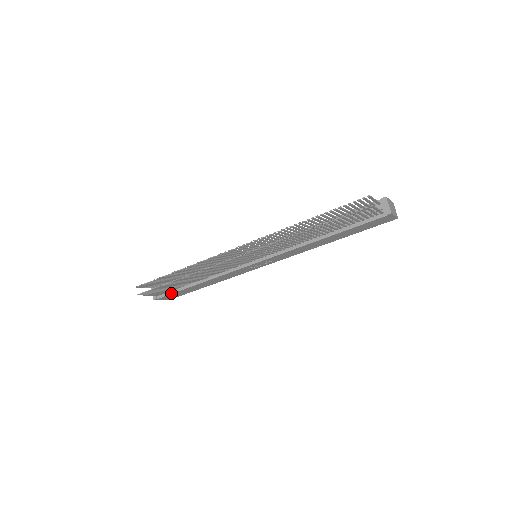
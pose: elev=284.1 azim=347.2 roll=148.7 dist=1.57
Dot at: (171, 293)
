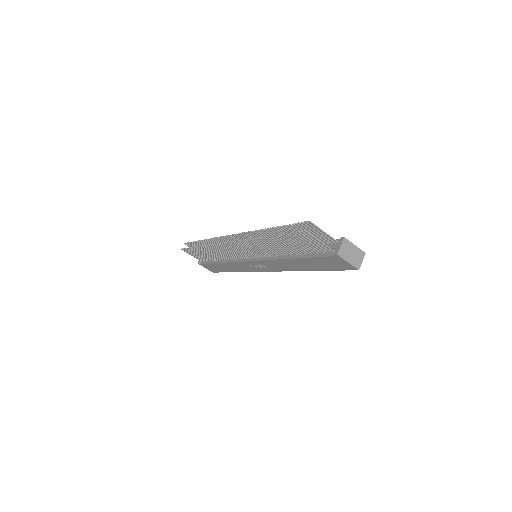
Dot at: (207, 263)
